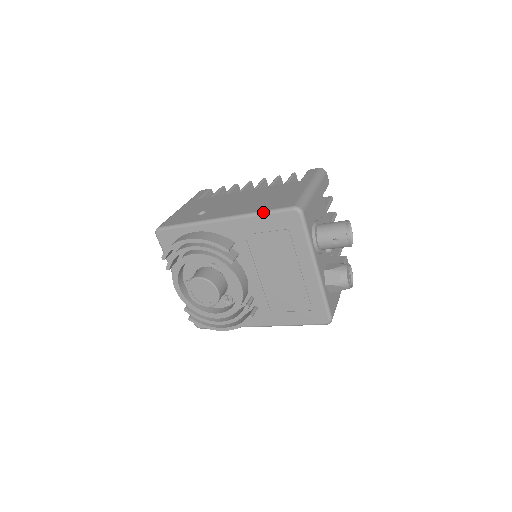
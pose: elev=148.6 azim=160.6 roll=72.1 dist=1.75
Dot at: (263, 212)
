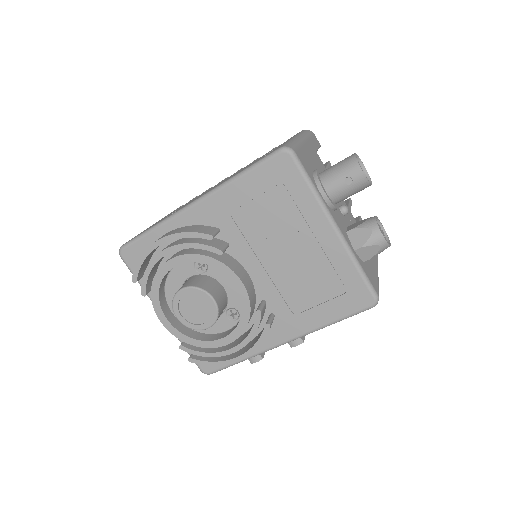
Dot at: (243, 171)
